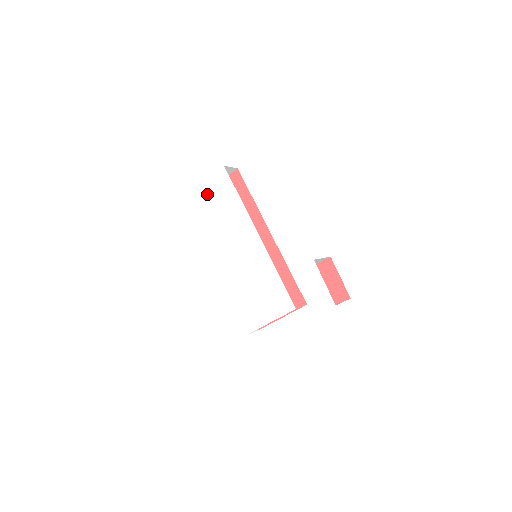
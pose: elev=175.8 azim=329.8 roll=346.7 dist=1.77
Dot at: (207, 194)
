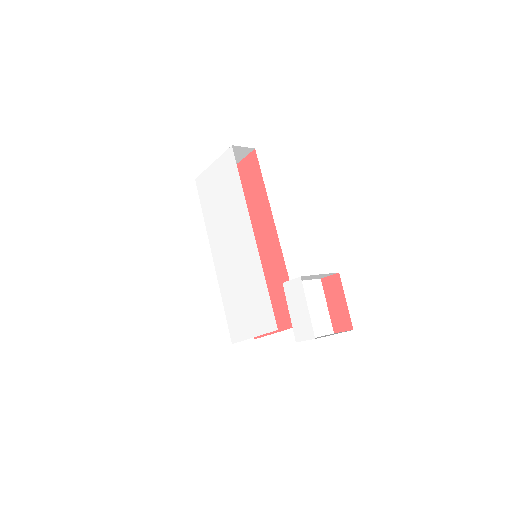
Dot at: (215, 176)
